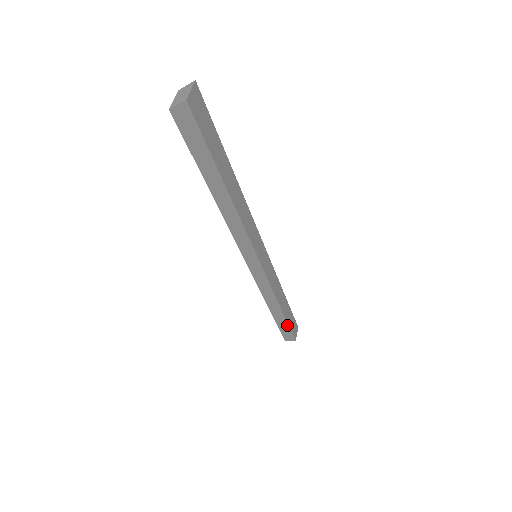
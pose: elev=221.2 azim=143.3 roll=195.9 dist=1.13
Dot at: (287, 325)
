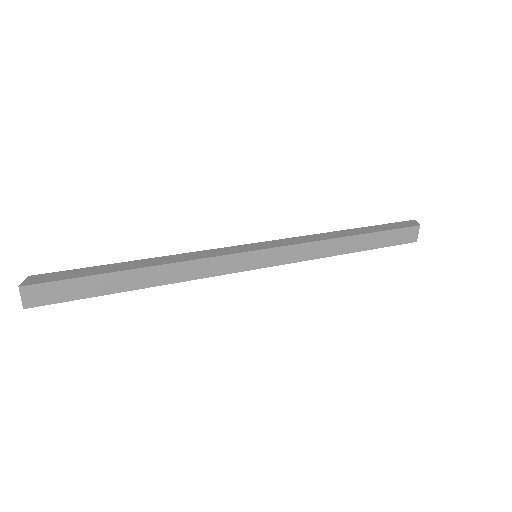
Dot at: (380, 247)
